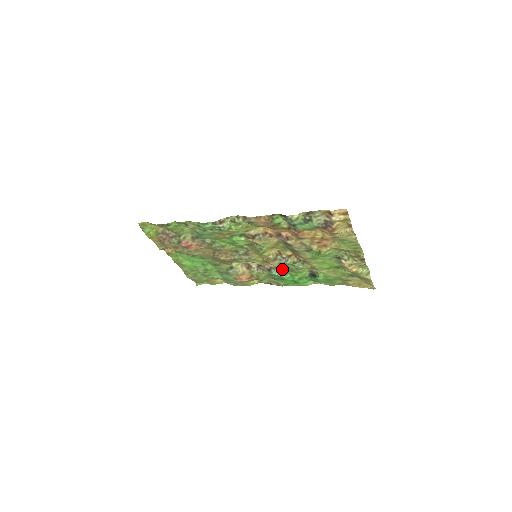
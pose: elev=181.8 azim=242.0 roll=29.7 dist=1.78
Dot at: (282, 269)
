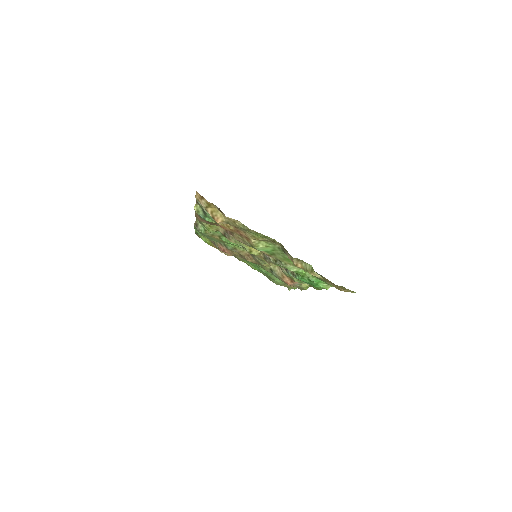
Dot at: occluded
